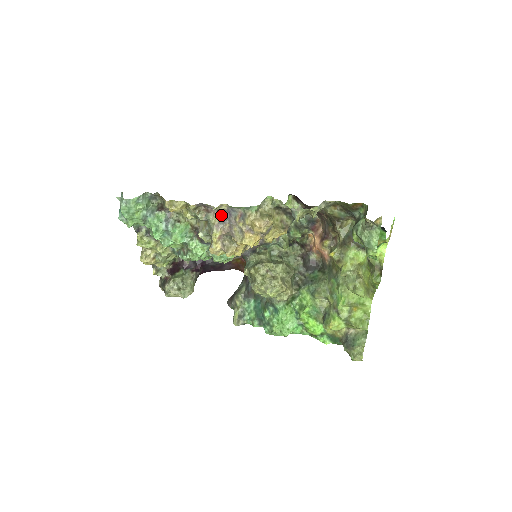
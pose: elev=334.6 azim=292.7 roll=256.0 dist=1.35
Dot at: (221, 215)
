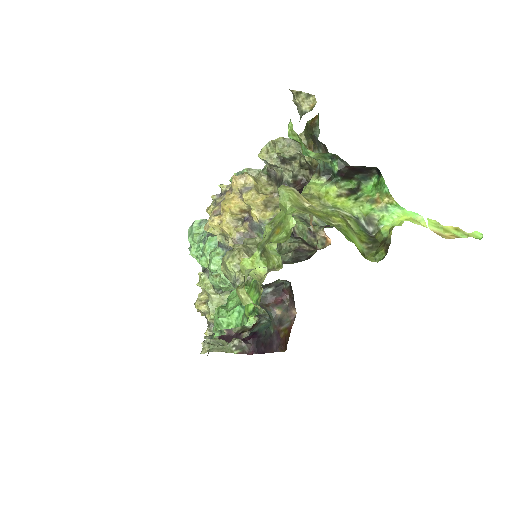
Dot at: (225, 195)
